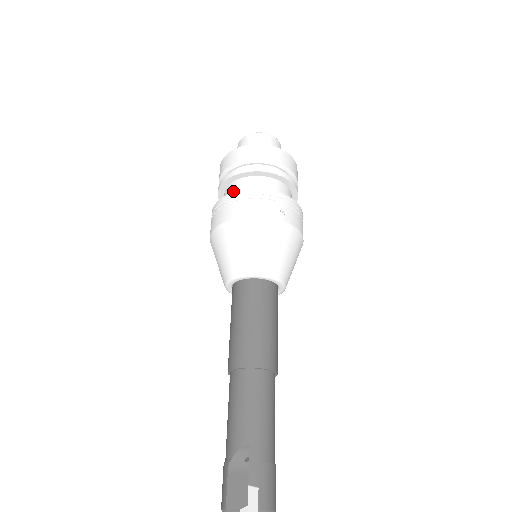
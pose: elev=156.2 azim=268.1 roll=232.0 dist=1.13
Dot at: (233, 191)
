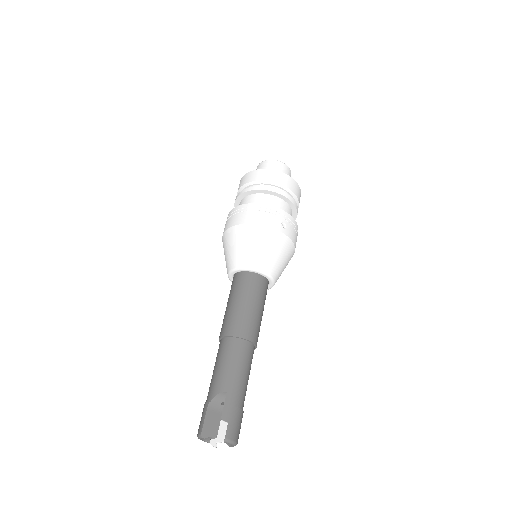
Dot at: (247, 202)
